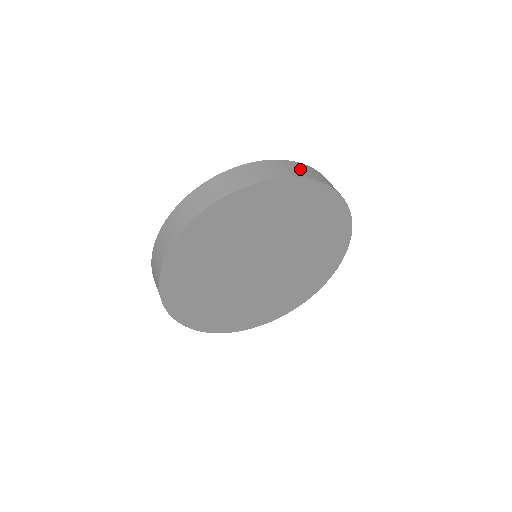
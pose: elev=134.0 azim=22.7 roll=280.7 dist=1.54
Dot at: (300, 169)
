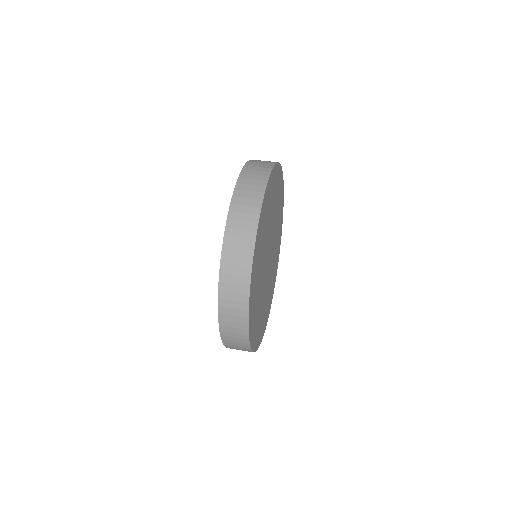
Dot at: (245, 206)
